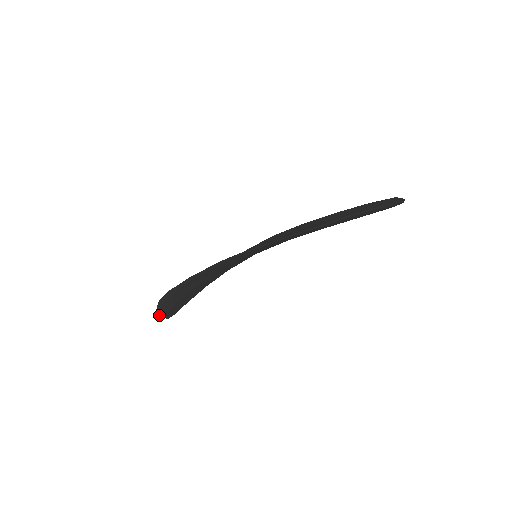
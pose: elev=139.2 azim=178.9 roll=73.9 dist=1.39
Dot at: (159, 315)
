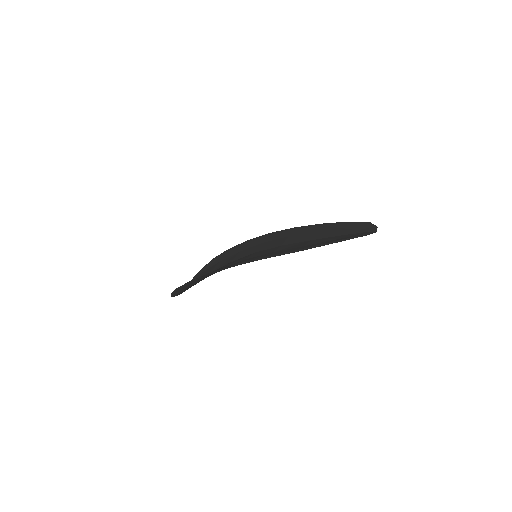
Dot at: (172, 296)
